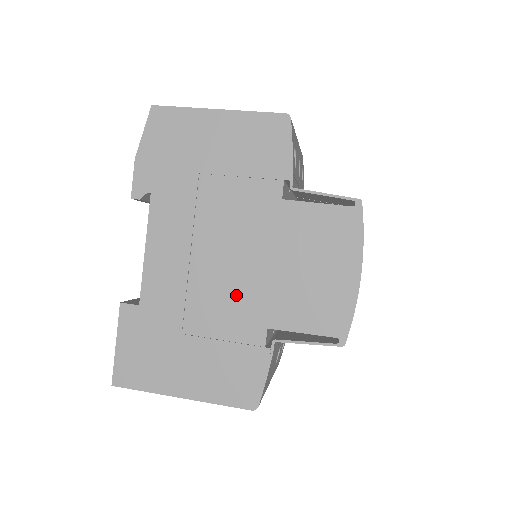
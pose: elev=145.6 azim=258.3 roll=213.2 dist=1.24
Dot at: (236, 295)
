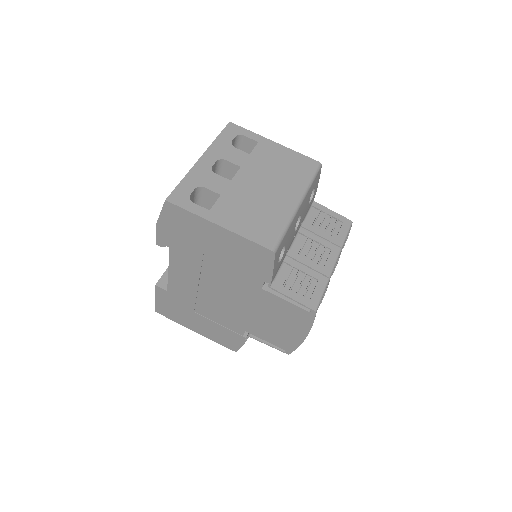
Dot at: (227, 312)
